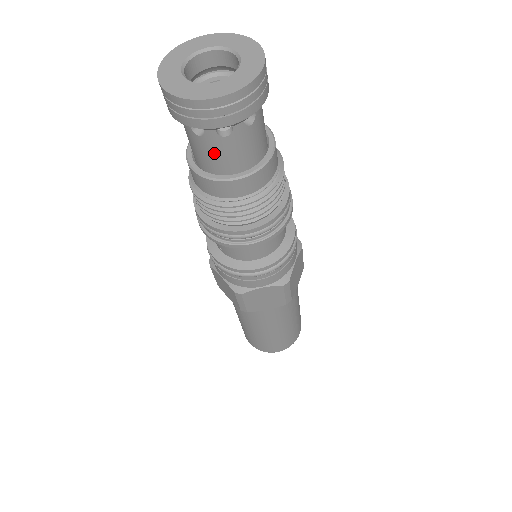
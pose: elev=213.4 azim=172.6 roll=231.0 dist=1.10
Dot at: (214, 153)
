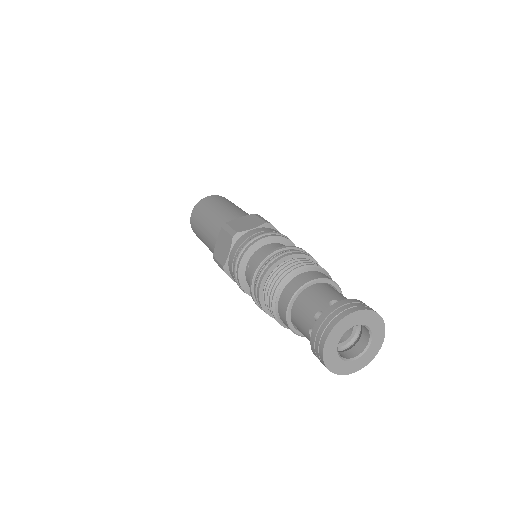
Dot at: (303, 331)
